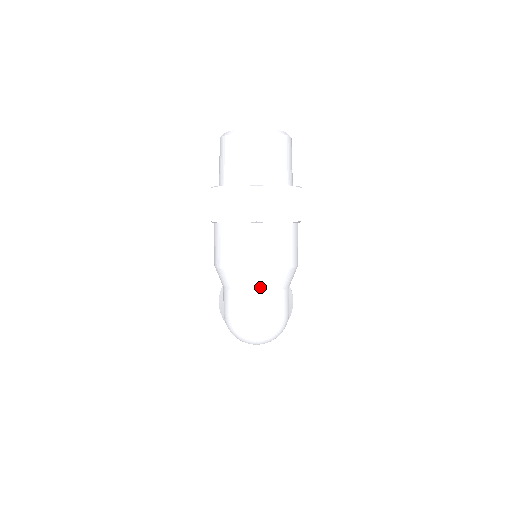
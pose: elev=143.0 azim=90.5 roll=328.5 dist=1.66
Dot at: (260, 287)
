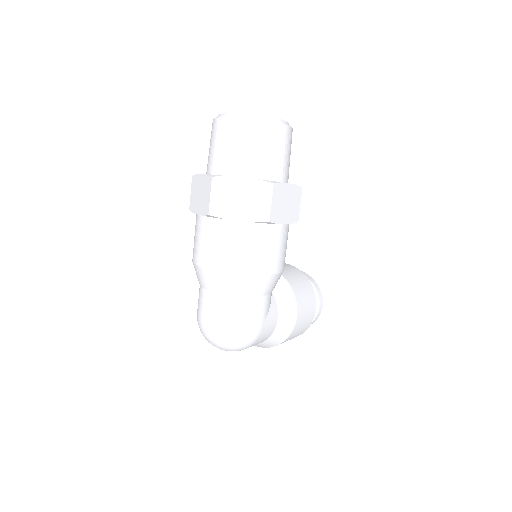
Dot at: (216, 288)
